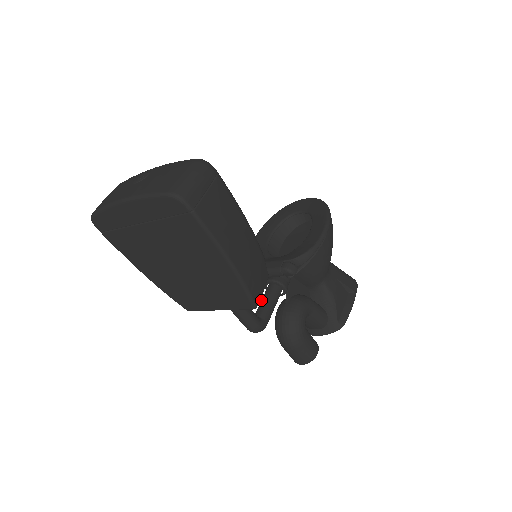
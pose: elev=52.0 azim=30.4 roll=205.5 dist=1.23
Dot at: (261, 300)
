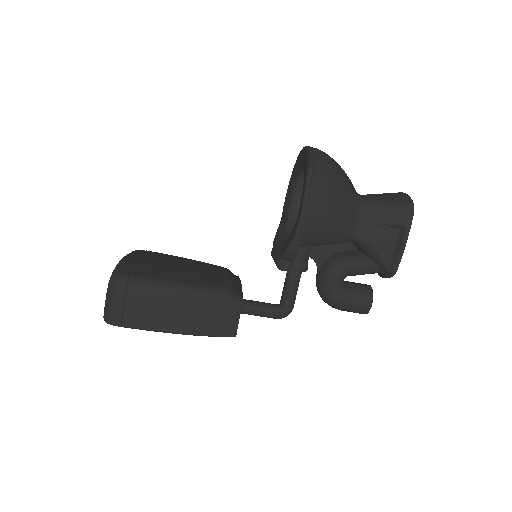
Dot at: (284, 285)
